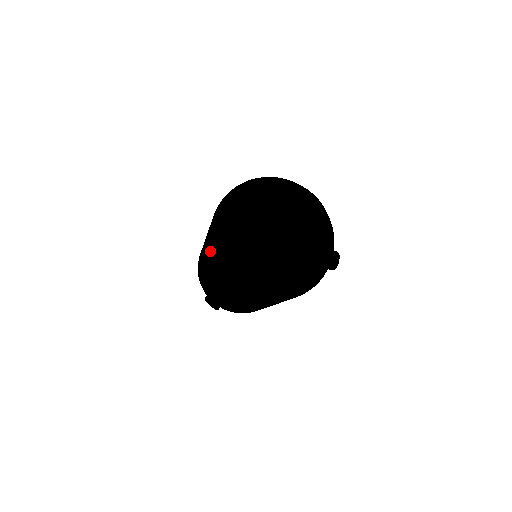
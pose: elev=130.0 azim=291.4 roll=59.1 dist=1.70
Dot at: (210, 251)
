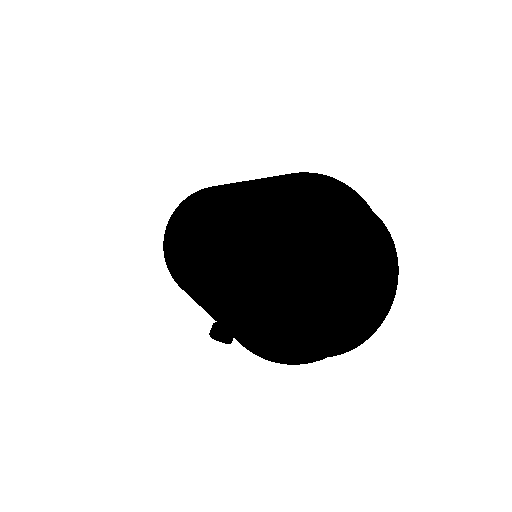
Dot at: (221, 323)
